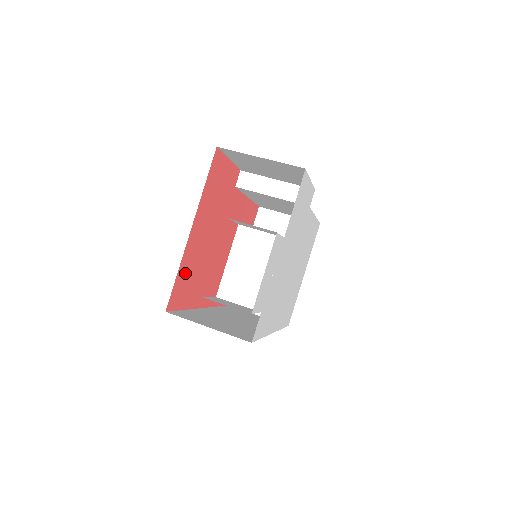
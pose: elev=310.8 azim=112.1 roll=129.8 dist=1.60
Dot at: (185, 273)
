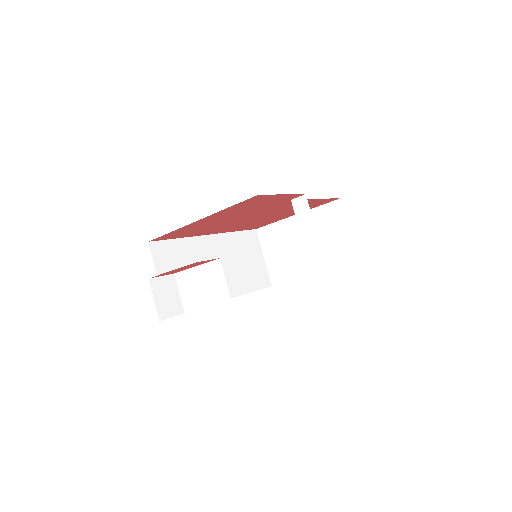
Dot at: (183, 231)
